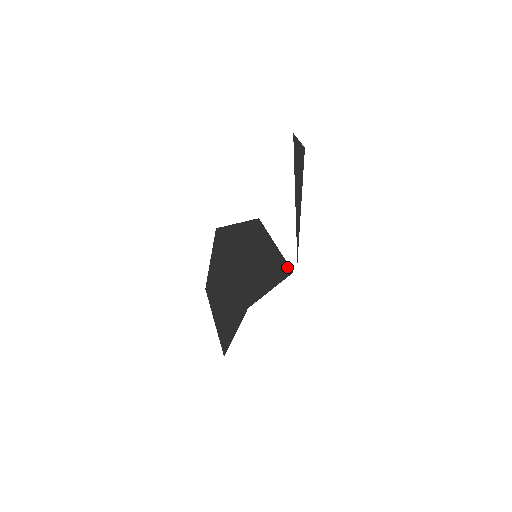
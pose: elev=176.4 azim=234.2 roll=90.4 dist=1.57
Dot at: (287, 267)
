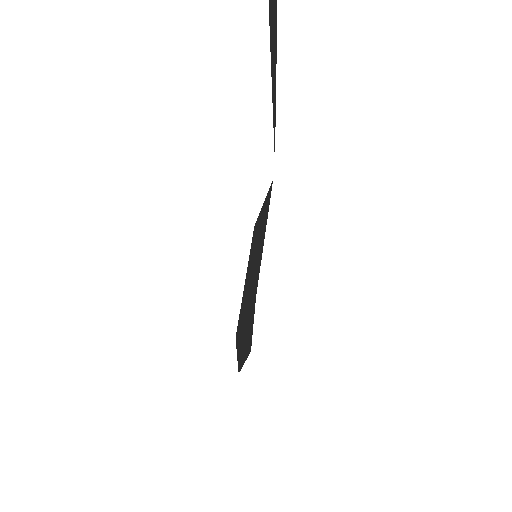
Dot at: (270, 189)
